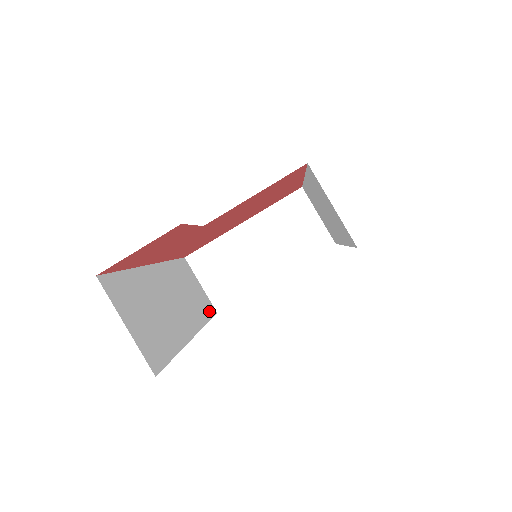
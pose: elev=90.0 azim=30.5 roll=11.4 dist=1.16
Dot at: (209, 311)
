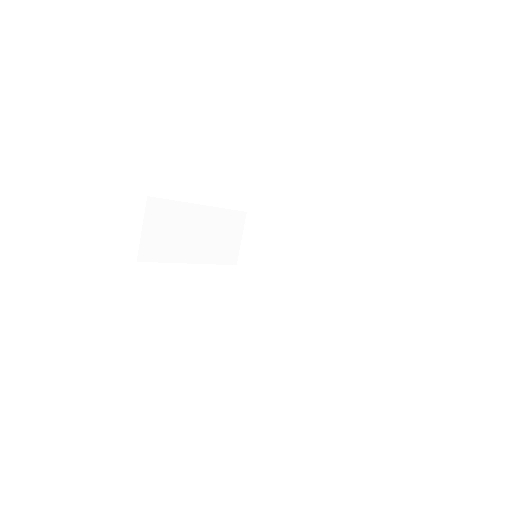
Dot at: occluded
